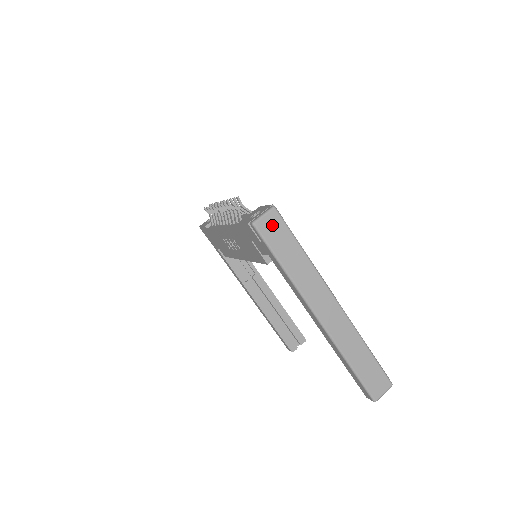
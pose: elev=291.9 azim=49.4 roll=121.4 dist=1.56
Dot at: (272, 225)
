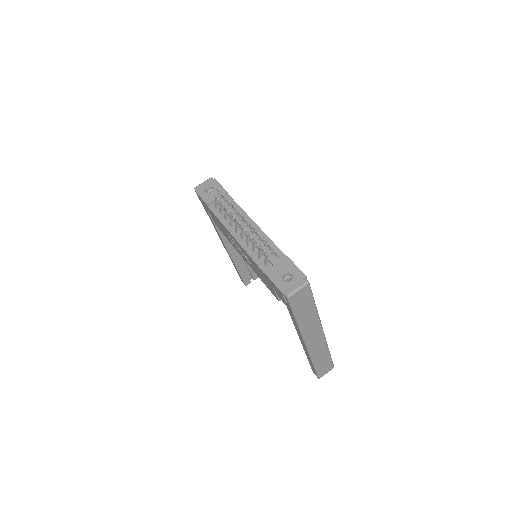
Dot at: (301, 296)
